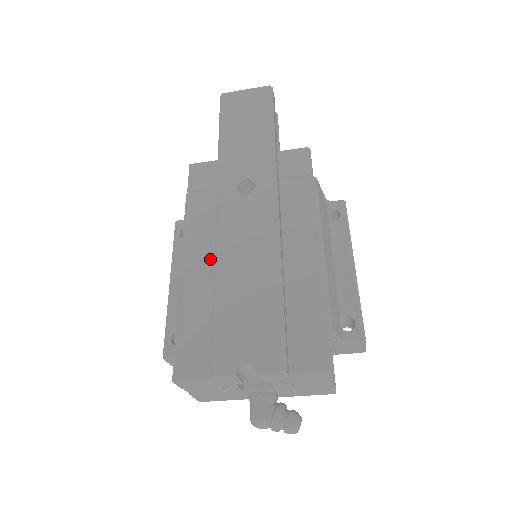
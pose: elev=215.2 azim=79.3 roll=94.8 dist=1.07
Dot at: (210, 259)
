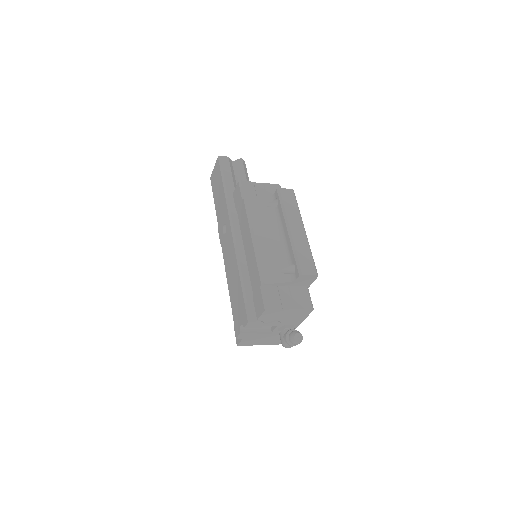
Dot at: occluded
